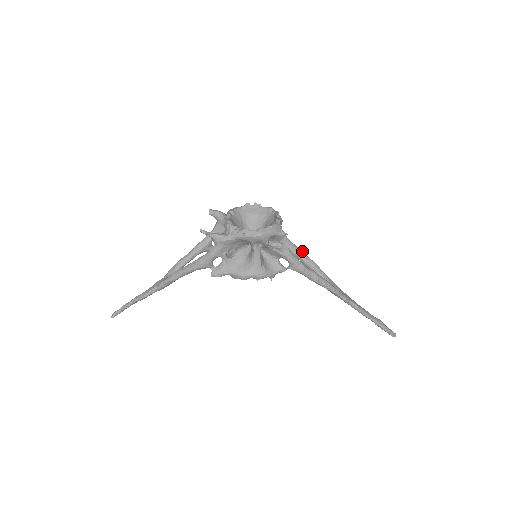
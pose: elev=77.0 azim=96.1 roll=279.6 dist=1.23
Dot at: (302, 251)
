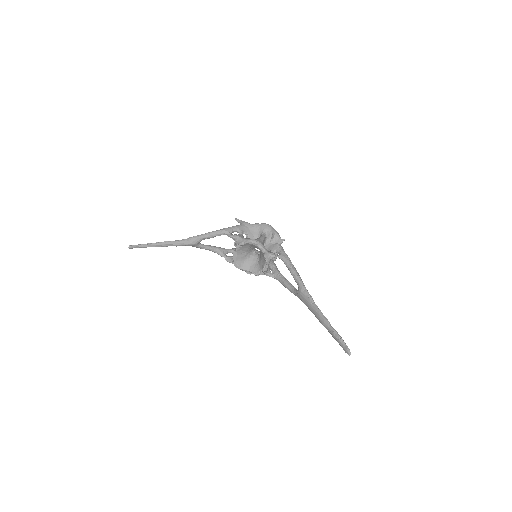
Dot at: occluded
